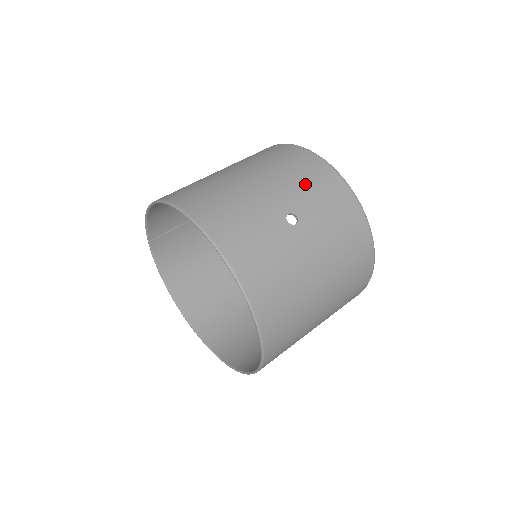
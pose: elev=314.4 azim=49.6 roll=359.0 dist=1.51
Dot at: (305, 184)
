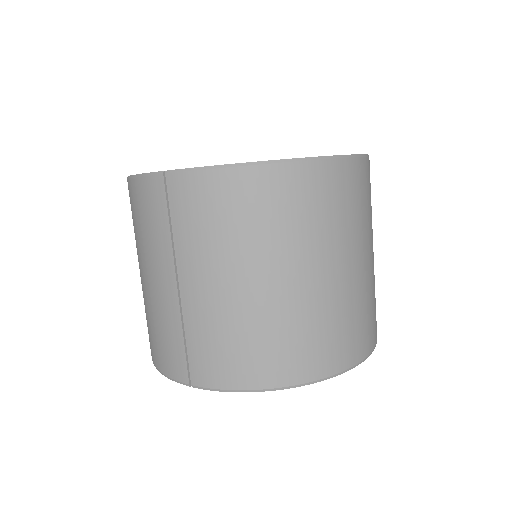
Dot at: occluded
